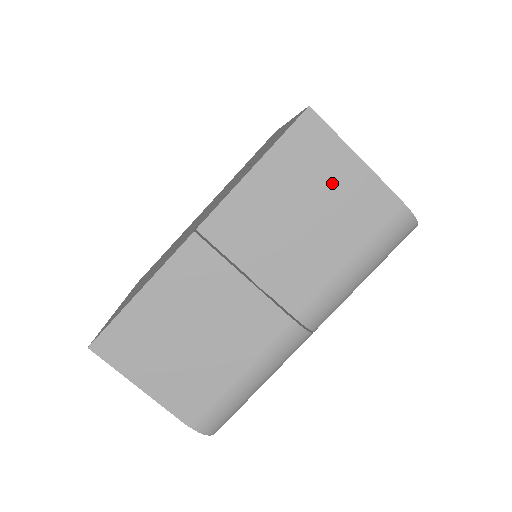
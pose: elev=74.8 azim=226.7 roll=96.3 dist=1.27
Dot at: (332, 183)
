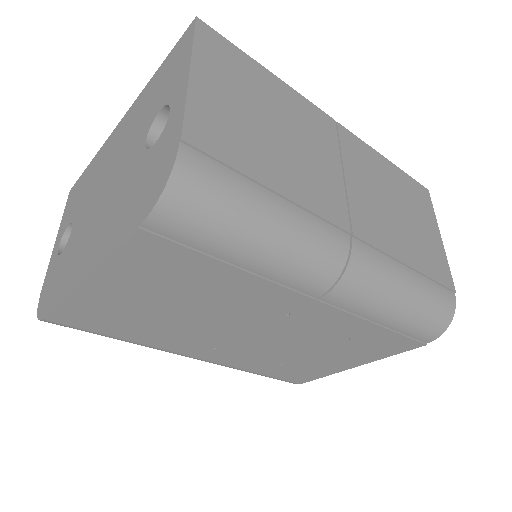
Dot at: (423, 225)
